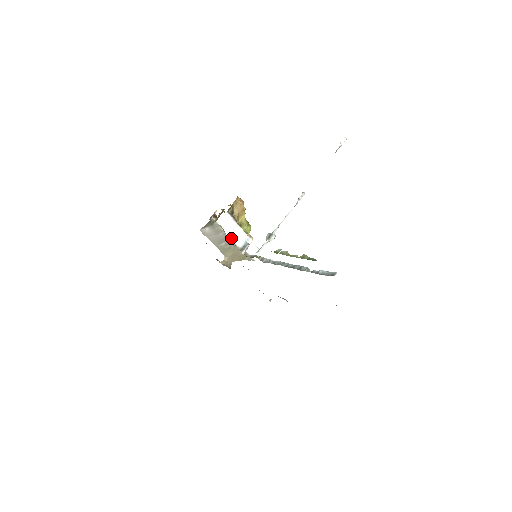
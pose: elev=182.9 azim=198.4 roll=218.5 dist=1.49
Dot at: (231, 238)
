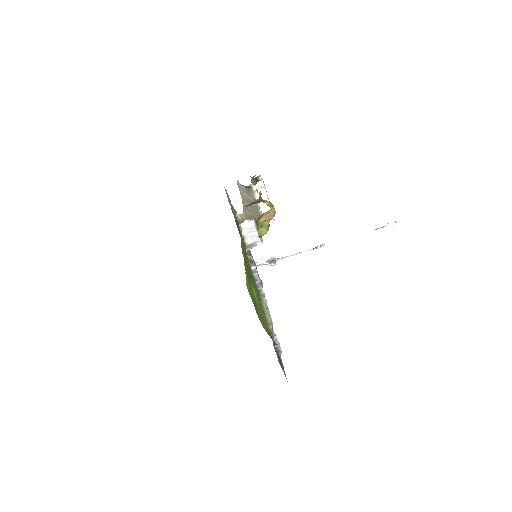
Dot at: (244, 236)
